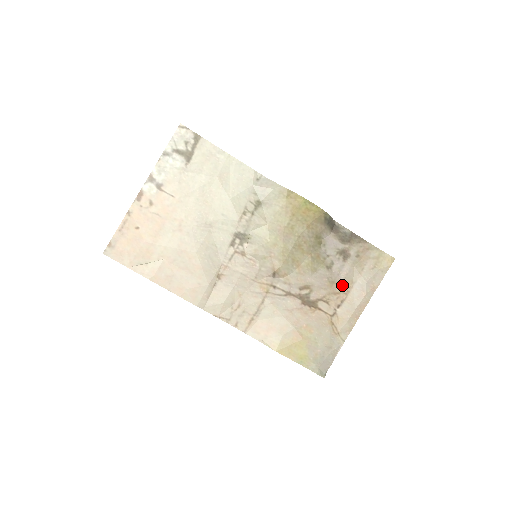
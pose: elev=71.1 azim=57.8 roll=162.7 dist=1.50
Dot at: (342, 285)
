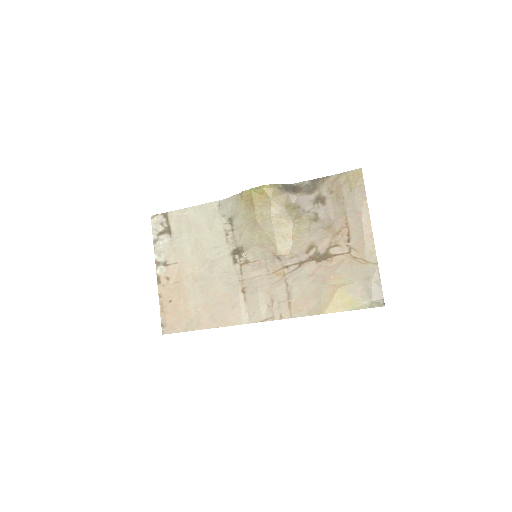
Dot at: (337, 223)
